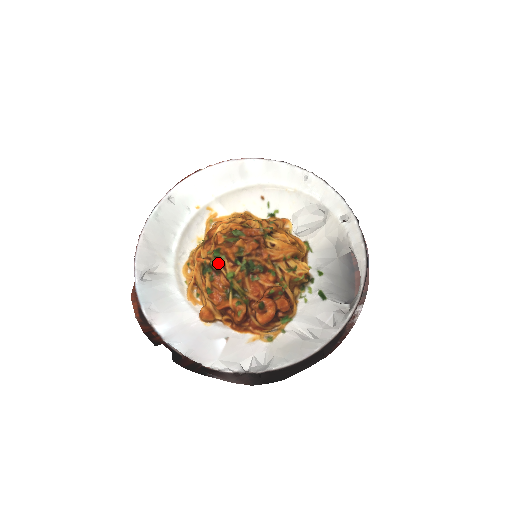
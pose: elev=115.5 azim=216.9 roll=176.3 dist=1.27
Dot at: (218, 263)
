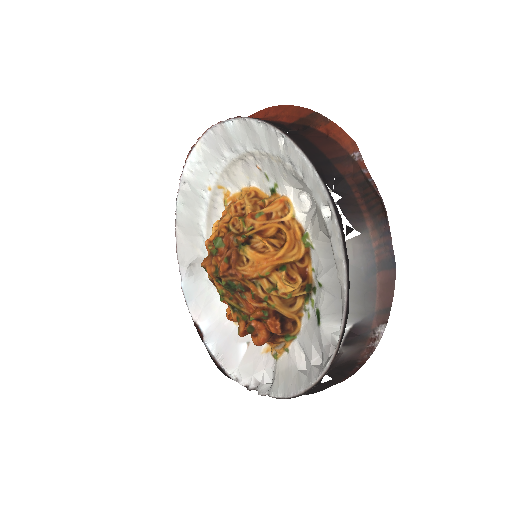
Dot at: (209, 279)
